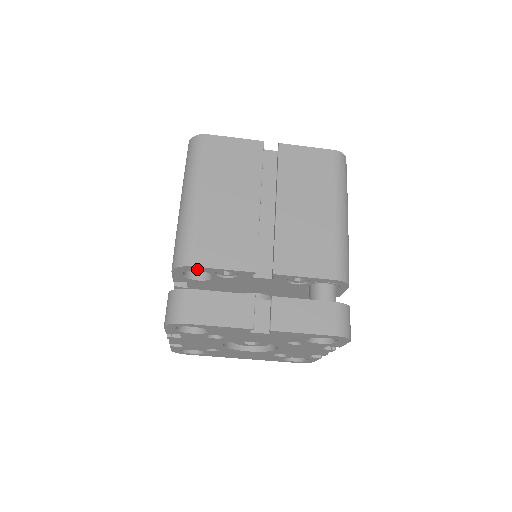
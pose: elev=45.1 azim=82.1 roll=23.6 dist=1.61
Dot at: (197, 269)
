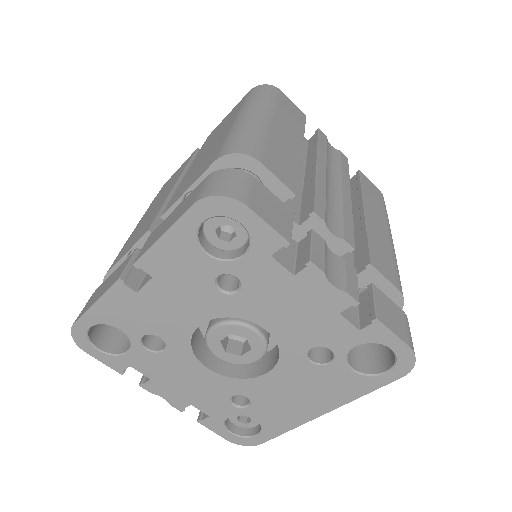
Dot at: occluded
